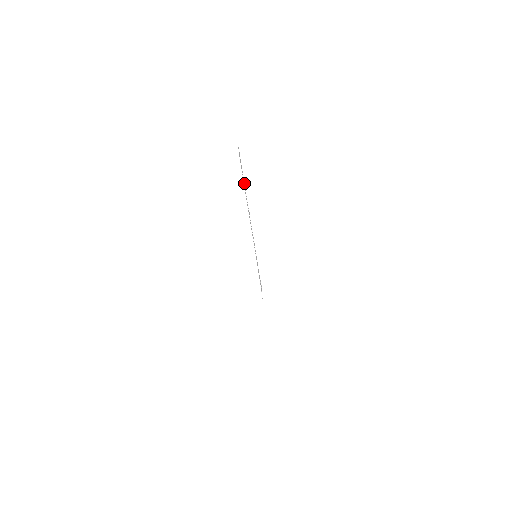
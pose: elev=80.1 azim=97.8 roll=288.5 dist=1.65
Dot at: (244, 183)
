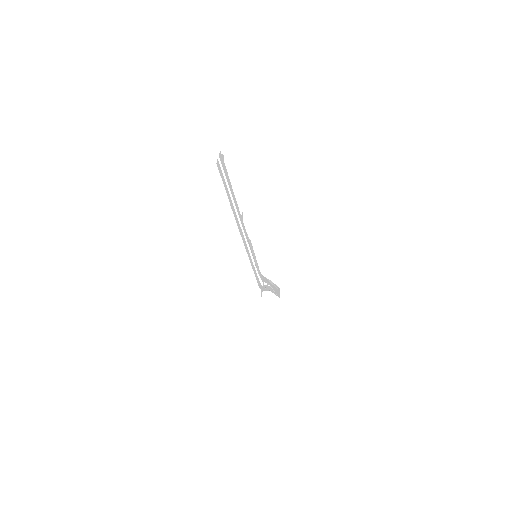
Dot at: (231, 187)
